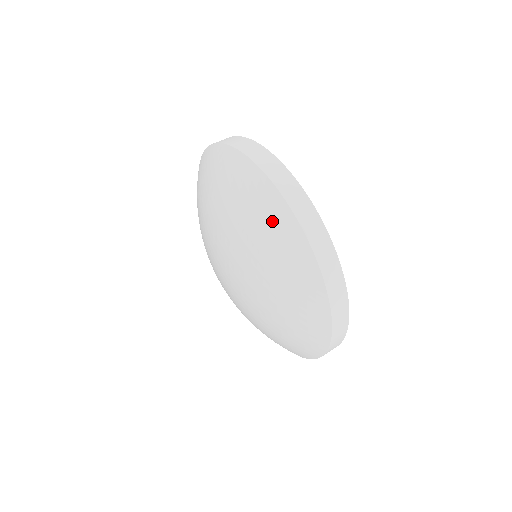
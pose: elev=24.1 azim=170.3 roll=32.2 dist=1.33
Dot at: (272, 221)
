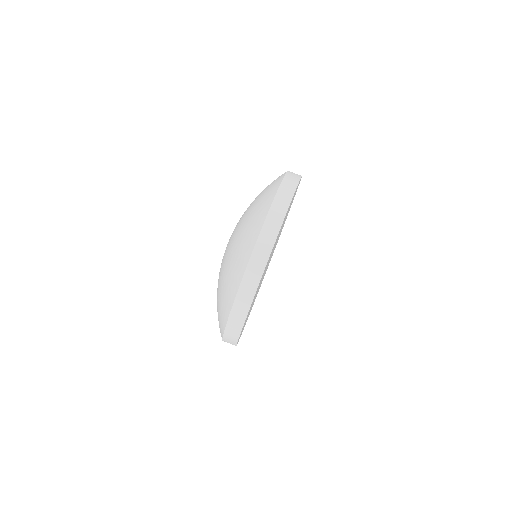
Dot at: occluded
